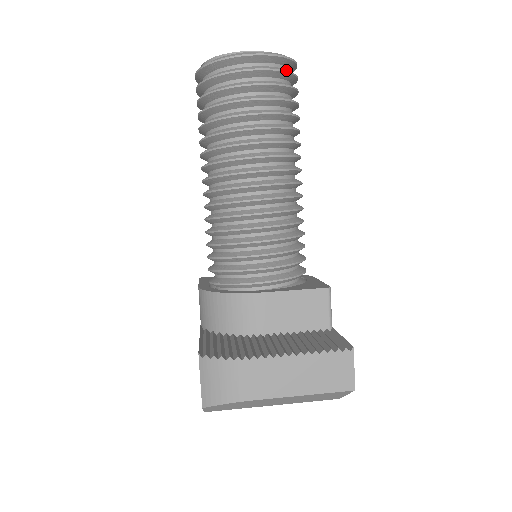
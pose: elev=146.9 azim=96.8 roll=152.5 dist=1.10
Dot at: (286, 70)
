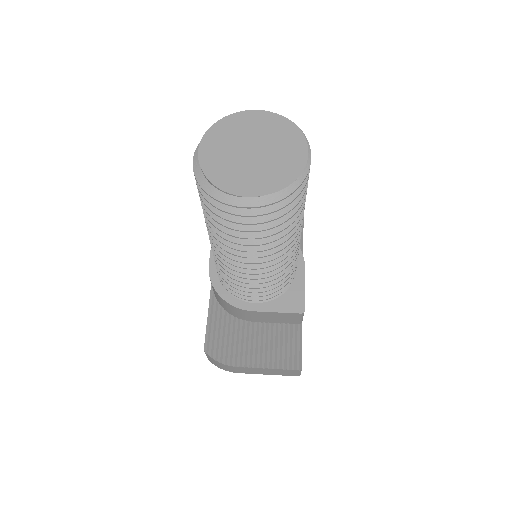
Dot at: (289, 201)
